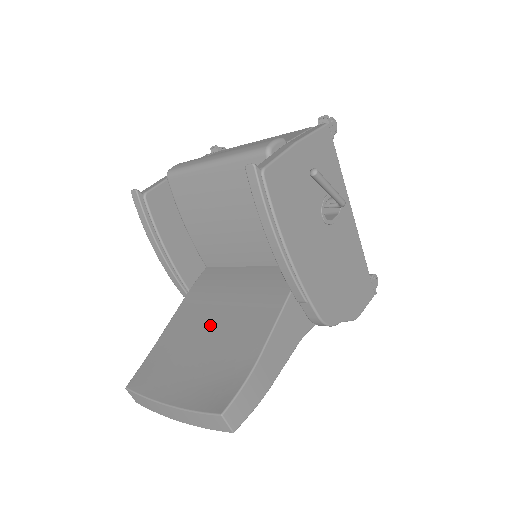
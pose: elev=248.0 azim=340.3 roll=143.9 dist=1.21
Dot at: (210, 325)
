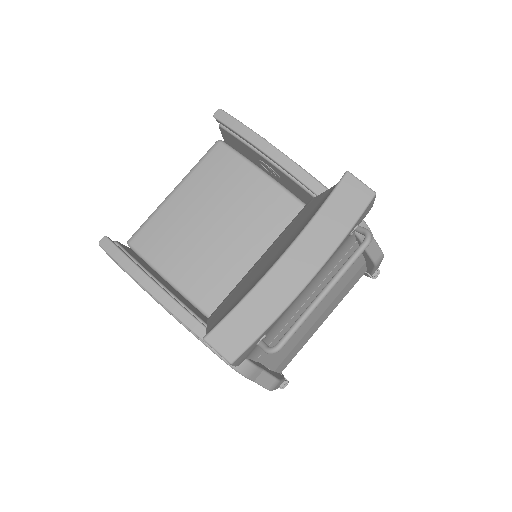
Dot at: (260, 265)
